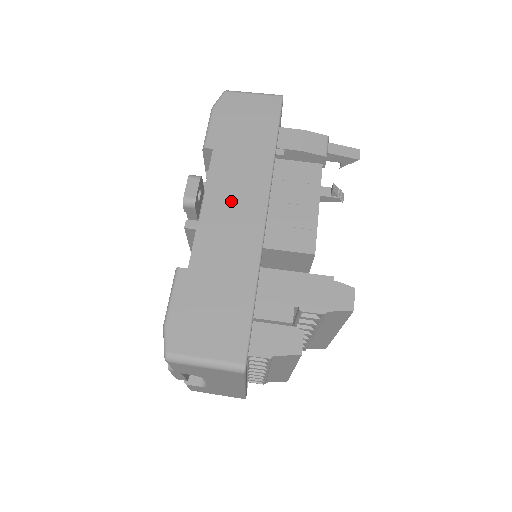
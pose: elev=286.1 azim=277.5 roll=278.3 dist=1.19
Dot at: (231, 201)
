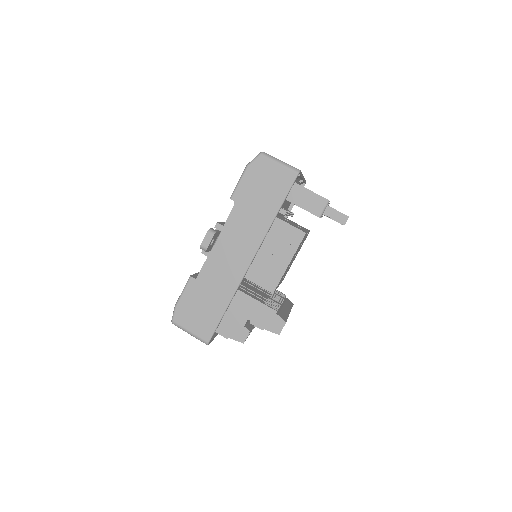
Dot at: (234, 245)
